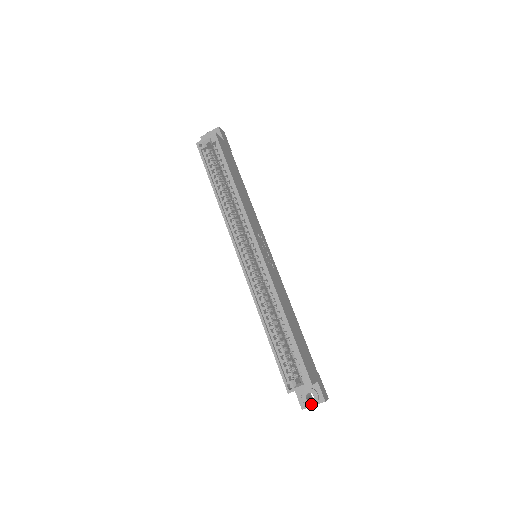
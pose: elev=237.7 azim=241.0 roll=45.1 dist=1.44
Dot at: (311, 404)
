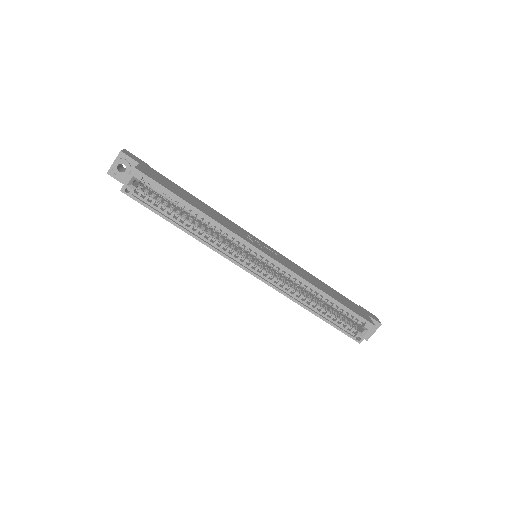
Dot at: (372, 333)
